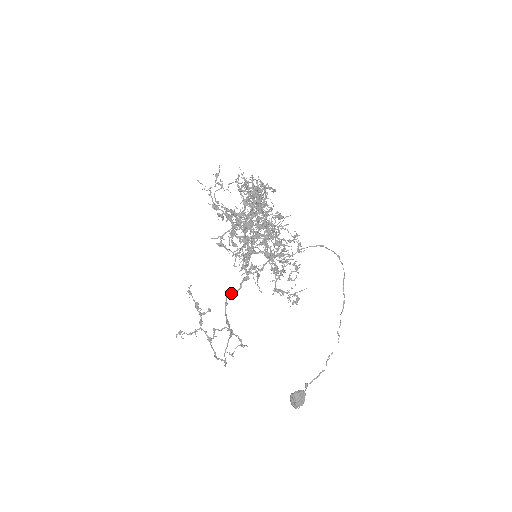
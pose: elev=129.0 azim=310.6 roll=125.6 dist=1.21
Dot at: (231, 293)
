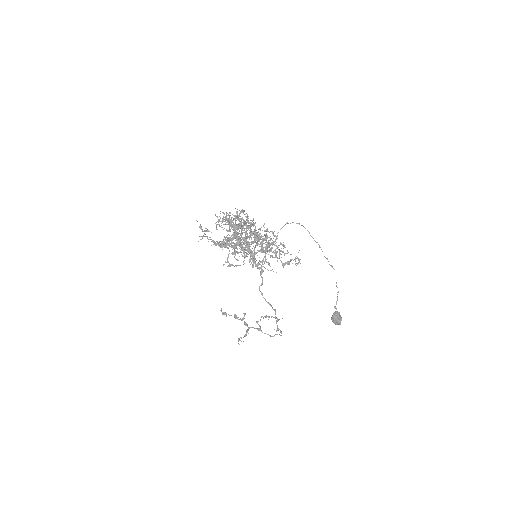
Dot at: occluded
